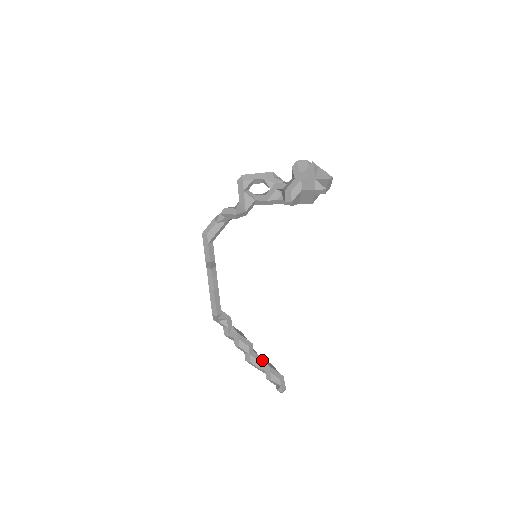
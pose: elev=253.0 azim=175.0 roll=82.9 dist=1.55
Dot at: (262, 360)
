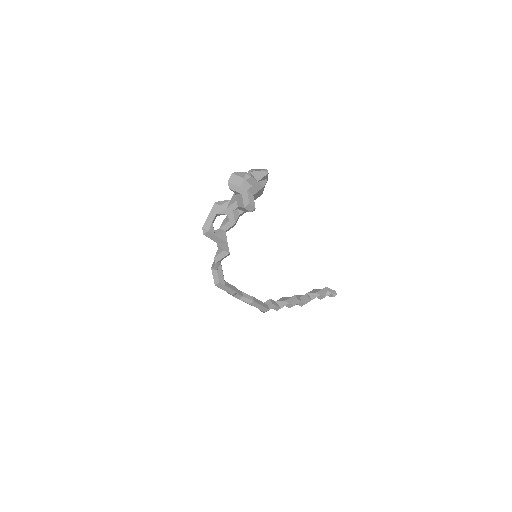
Dot at: (308, 295)
